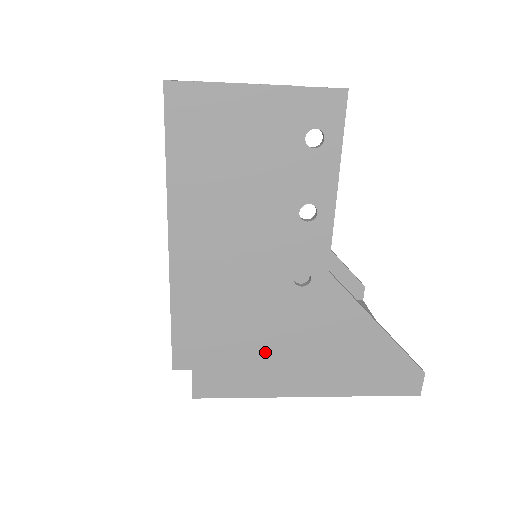
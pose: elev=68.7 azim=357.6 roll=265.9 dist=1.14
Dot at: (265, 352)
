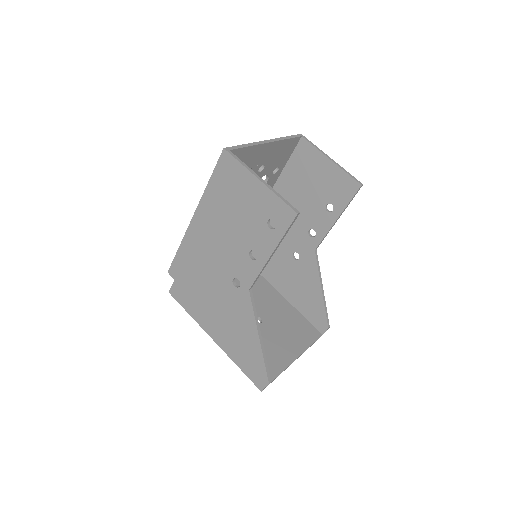
Dot at: (206, 301)
